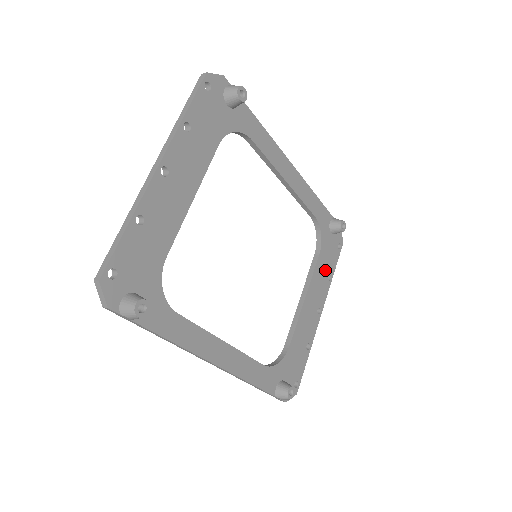
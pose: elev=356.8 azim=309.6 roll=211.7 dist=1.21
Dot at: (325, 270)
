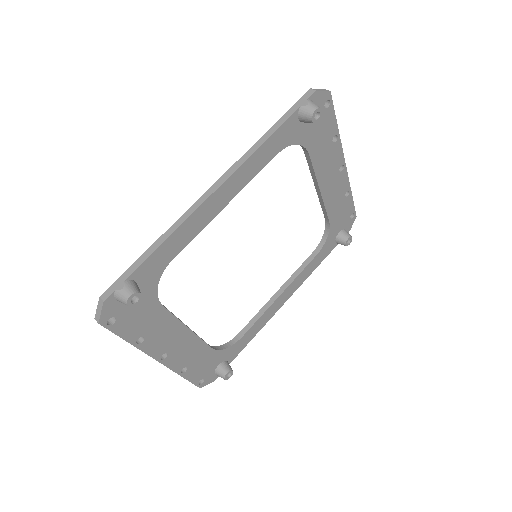
Dot at: (325, 145)
